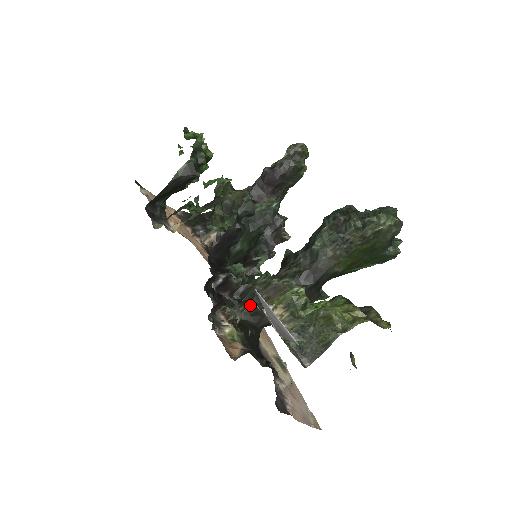
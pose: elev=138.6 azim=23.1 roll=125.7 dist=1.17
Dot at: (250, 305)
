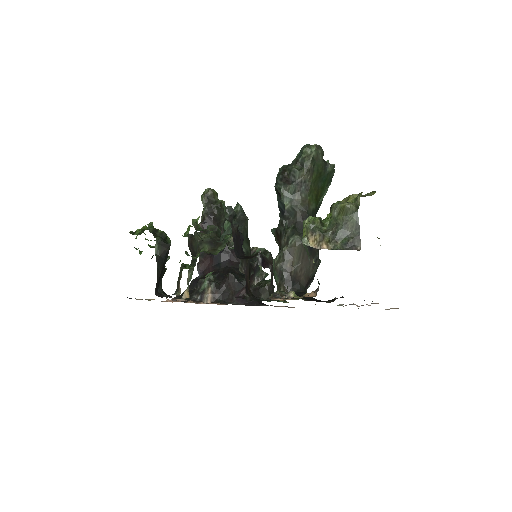
Dot at: (285, 281)
